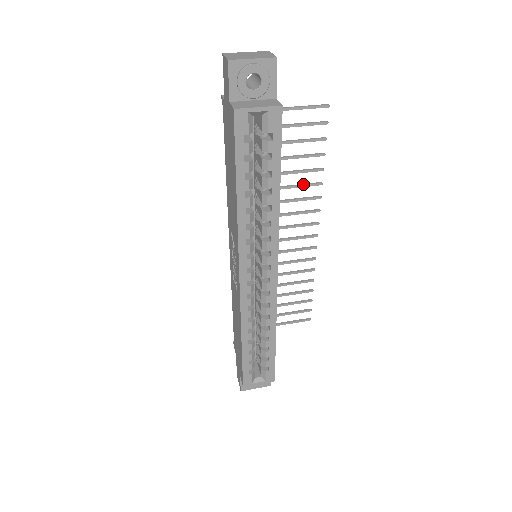
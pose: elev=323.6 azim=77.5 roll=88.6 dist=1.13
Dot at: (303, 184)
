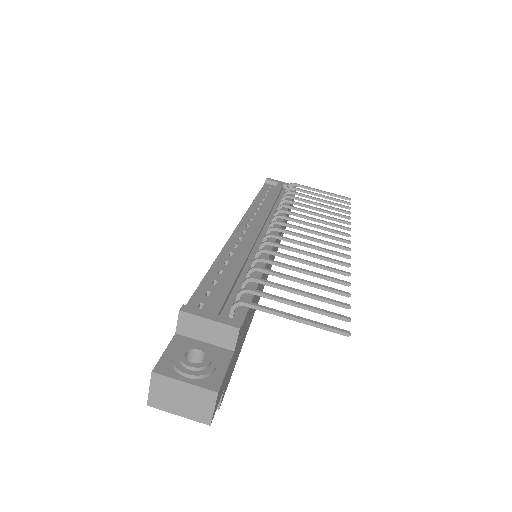
Dot at: (323, 268)
